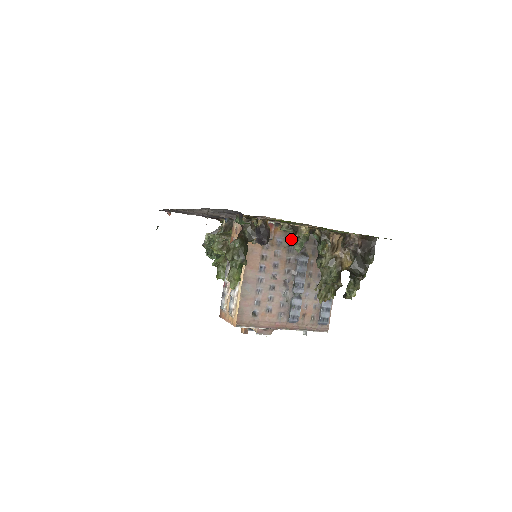
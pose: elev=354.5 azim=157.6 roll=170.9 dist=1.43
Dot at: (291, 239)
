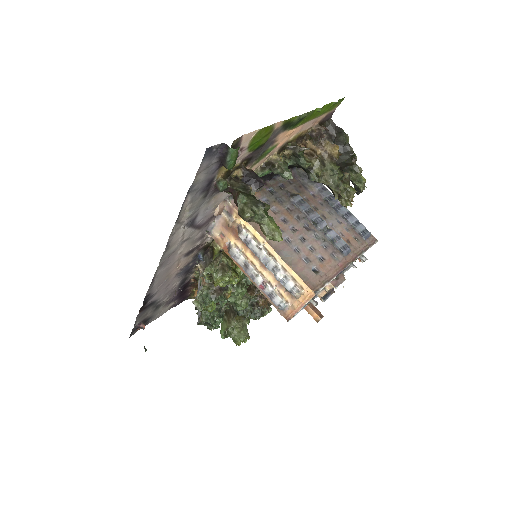
Dot at: (271, 193)
